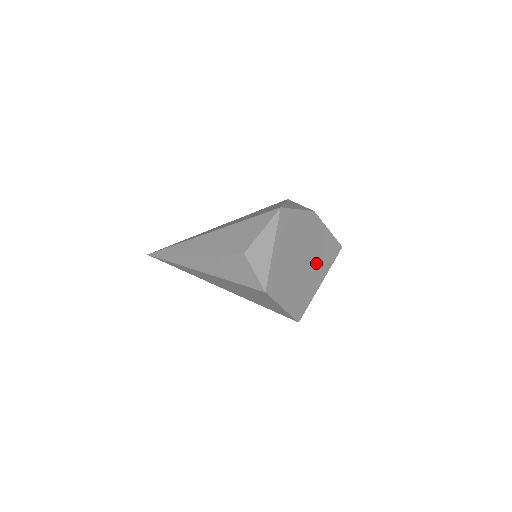
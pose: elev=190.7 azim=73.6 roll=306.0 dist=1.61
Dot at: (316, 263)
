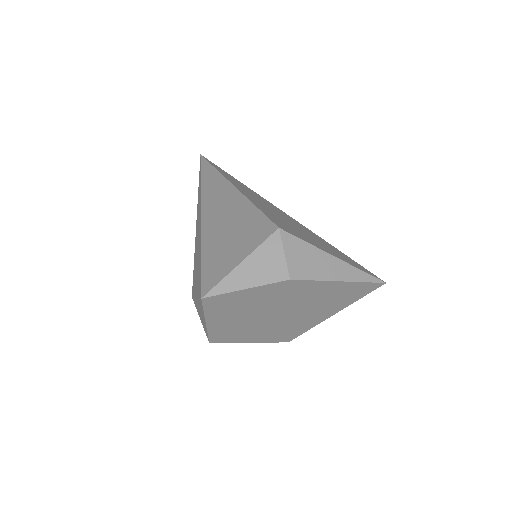
Dot at: (313, 308)
